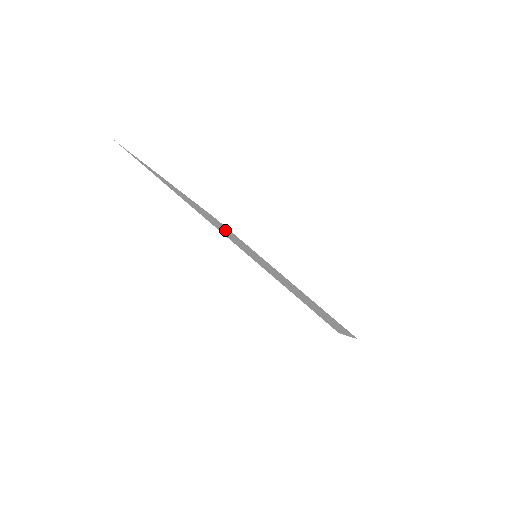
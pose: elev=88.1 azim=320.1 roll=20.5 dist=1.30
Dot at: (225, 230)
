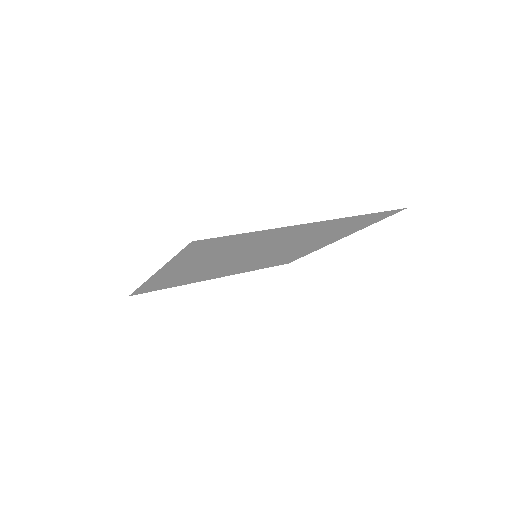
Dot at: (231, 258)
